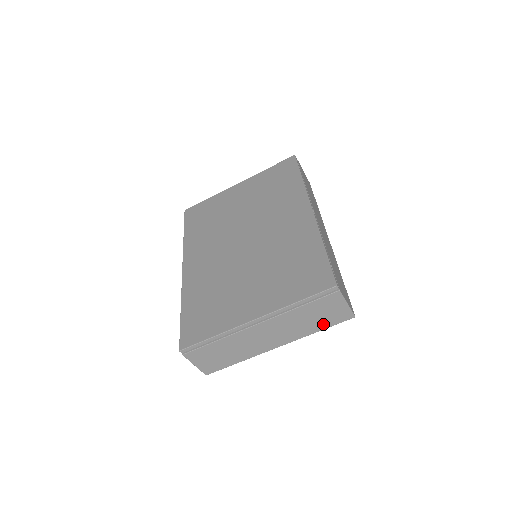
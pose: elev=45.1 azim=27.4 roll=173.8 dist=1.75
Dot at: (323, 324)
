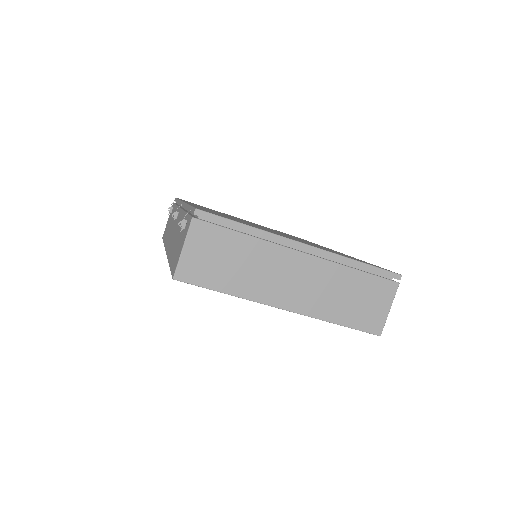
Dot at: (350, 317)
